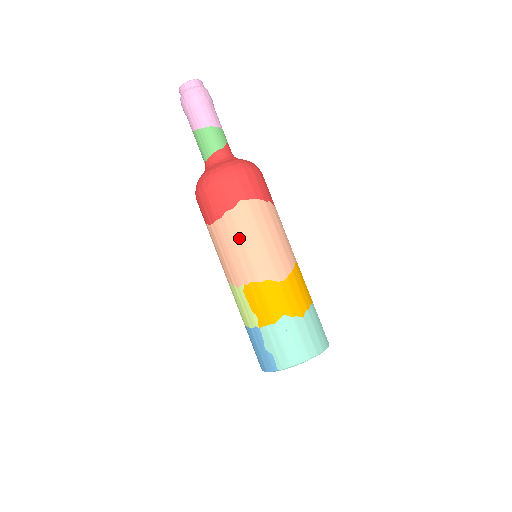
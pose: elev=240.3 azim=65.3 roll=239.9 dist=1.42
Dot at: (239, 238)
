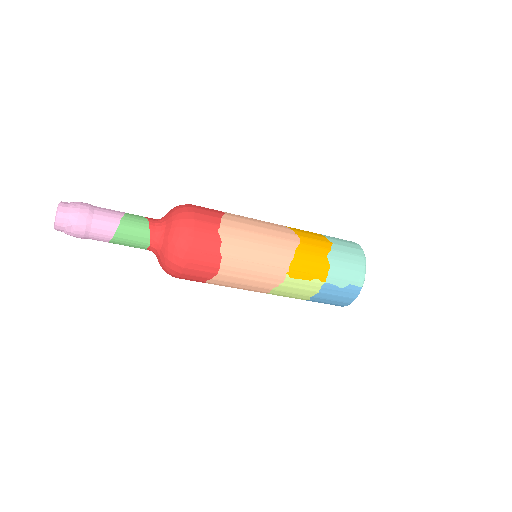
Dot at: (249, 253)
